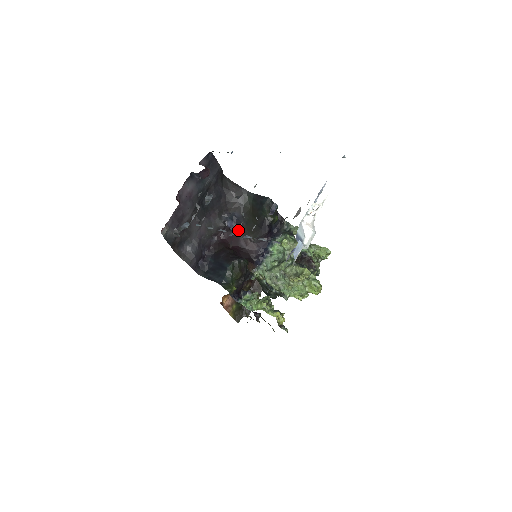
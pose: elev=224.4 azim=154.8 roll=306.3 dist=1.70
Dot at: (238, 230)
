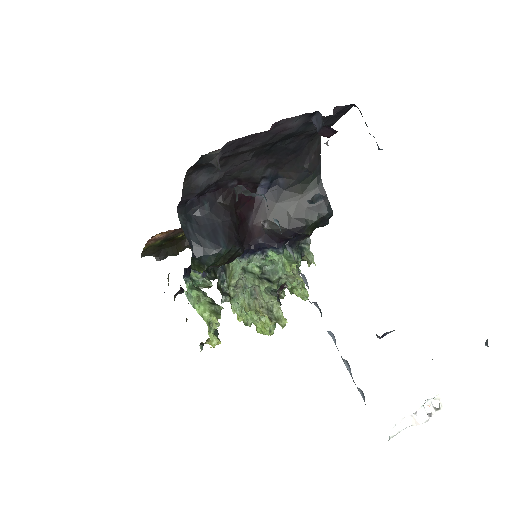
Dot at: (263, 198)
